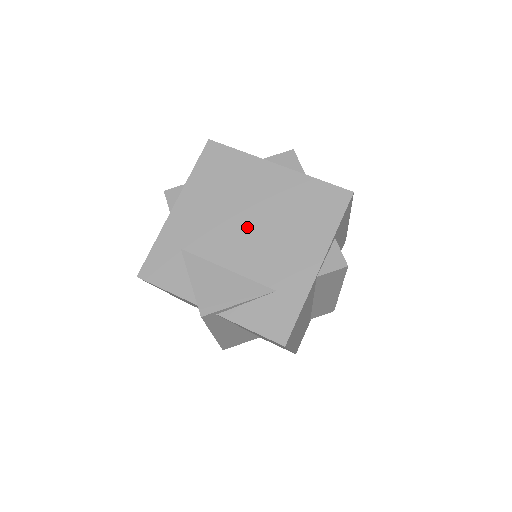
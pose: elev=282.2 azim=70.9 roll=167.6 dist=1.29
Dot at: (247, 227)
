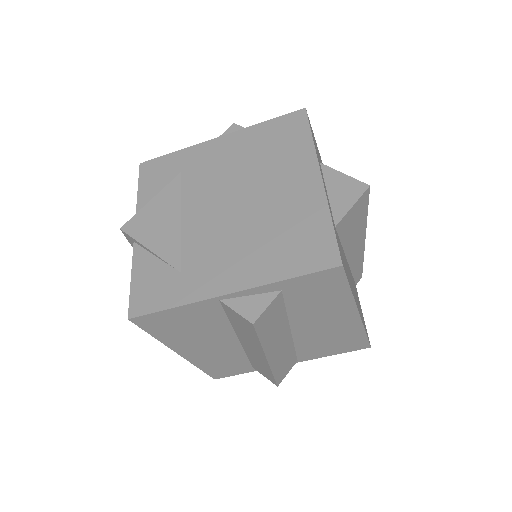
Dot at: (233, 202)
